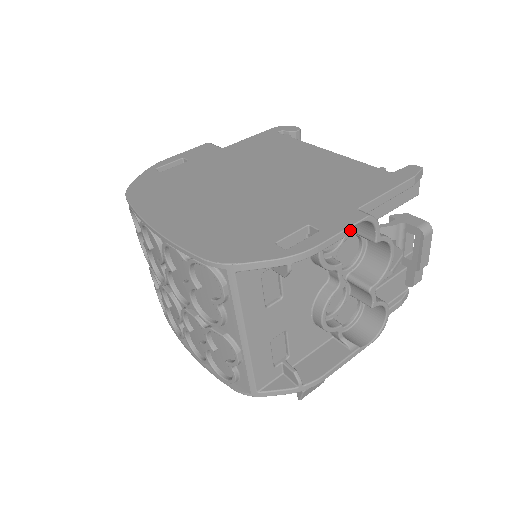
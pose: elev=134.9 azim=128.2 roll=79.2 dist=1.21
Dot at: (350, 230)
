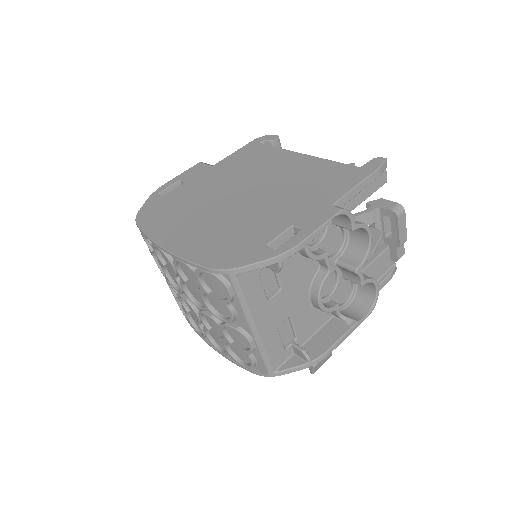
Dot at: (331, 223)
